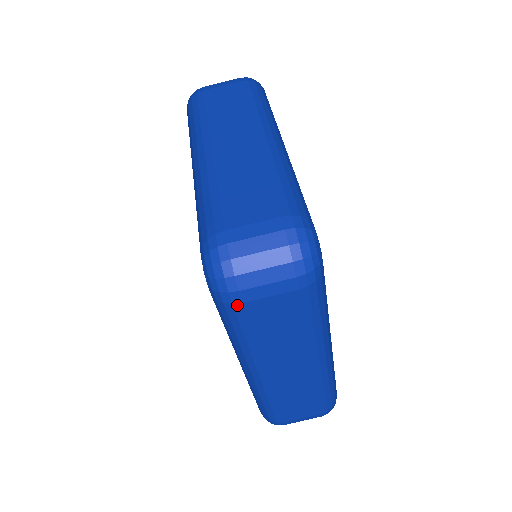
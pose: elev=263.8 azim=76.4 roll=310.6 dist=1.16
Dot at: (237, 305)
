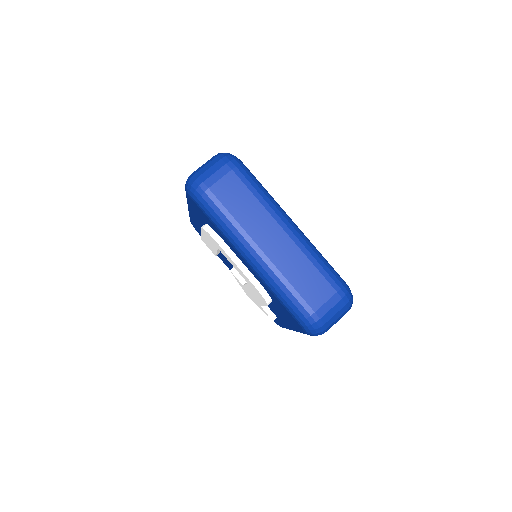
Dot at: (207, 192)
